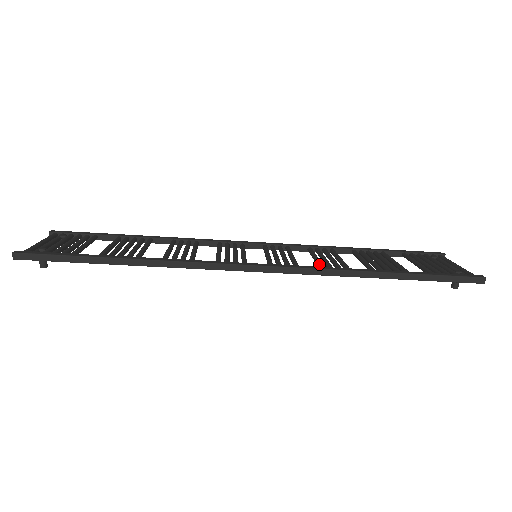
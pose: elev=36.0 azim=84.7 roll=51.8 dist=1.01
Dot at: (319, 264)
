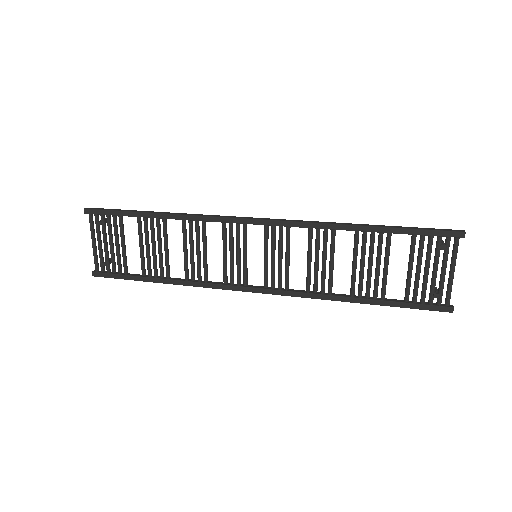
Dot at: (306, 282)
